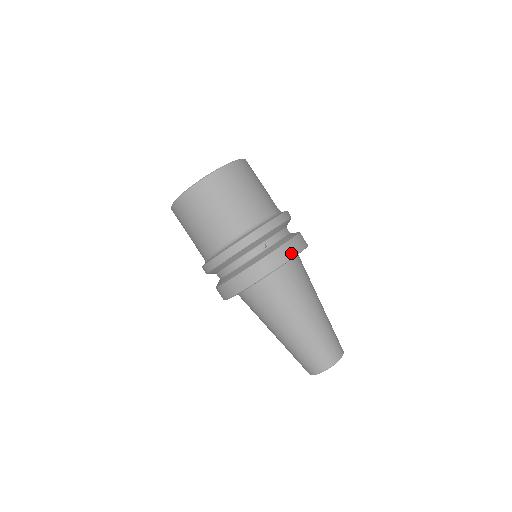
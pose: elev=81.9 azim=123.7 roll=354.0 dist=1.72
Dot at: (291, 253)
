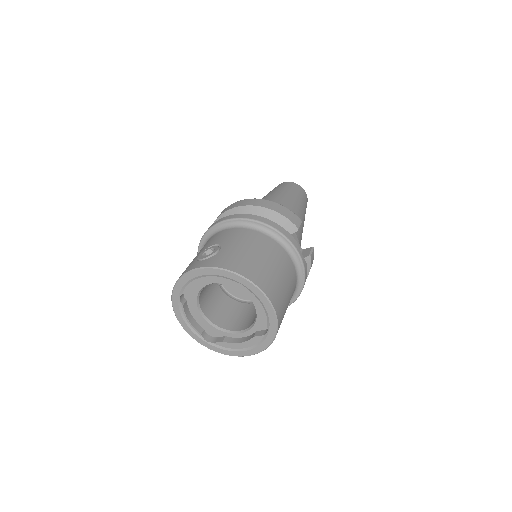
Dot at: occluded
